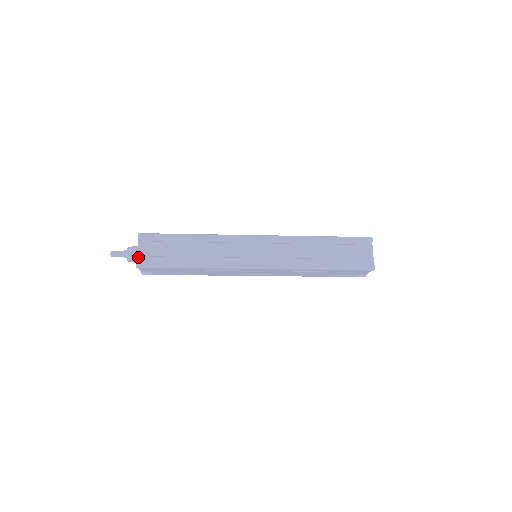
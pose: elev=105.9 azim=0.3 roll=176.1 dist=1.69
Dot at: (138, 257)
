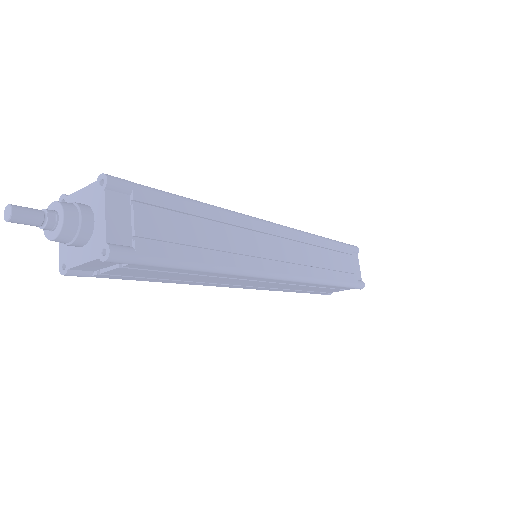
Dot at: (108, 234)
